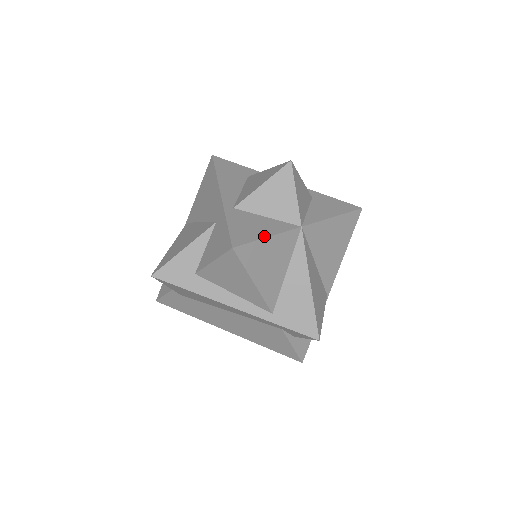
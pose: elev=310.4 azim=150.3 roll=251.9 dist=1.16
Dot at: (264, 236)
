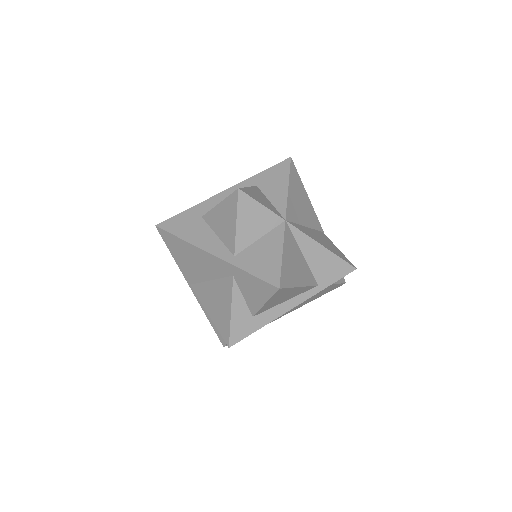
Dot at: (280, 256)
